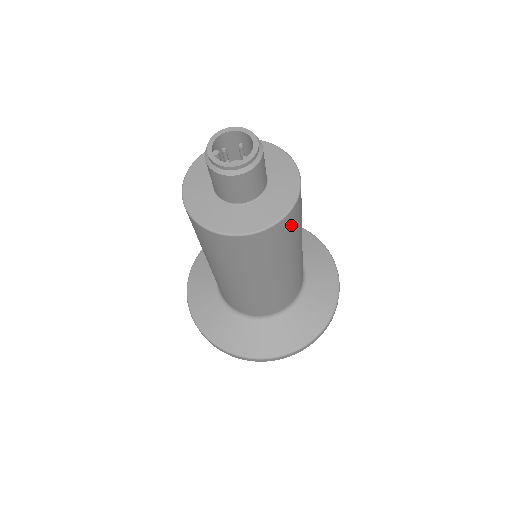
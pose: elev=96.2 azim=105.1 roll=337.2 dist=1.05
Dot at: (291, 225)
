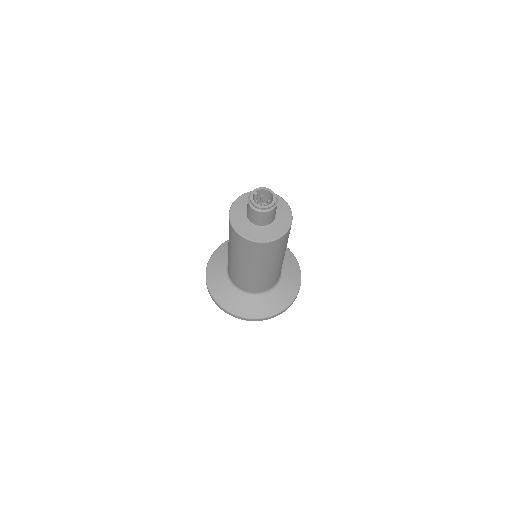
Dot at: (261, 250)
